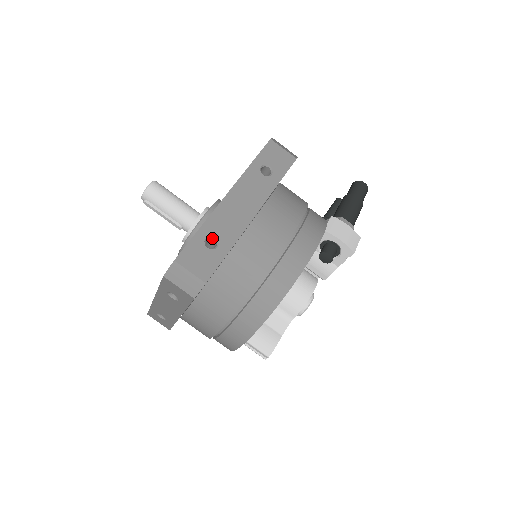
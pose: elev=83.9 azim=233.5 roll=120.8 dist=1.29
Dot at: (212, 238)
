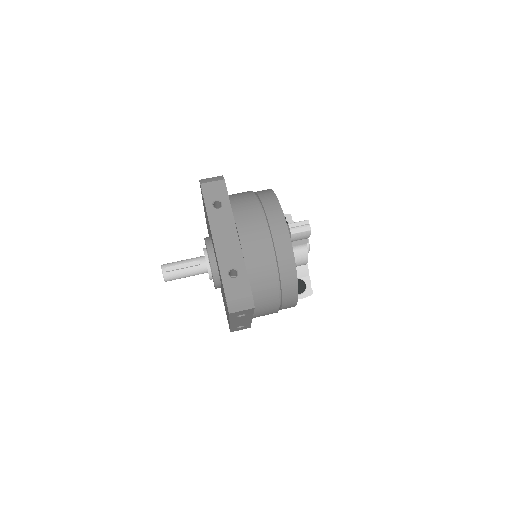
Dot at: occluded
